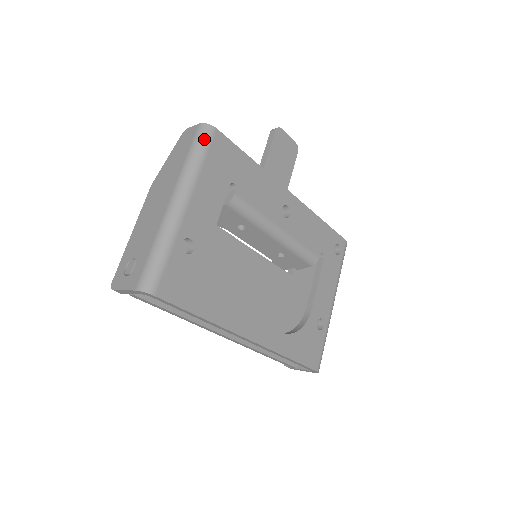
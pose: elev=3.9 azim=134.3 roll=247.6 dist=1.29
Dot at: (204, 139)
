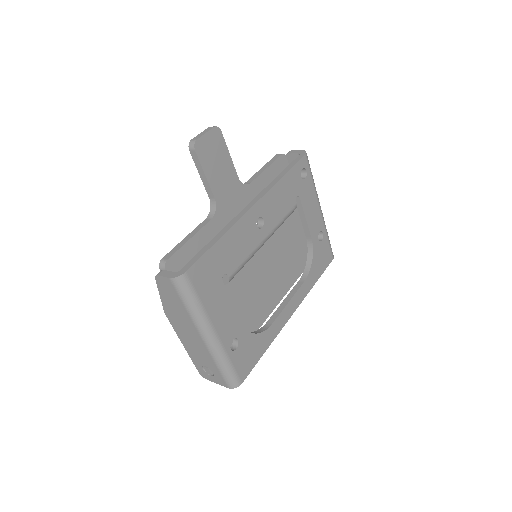
Dot at: (186, 289)
